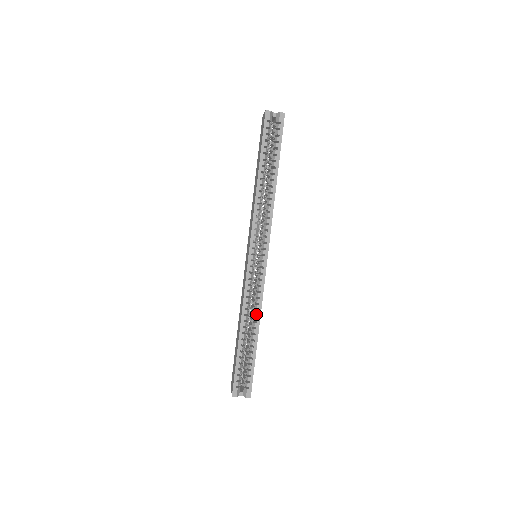
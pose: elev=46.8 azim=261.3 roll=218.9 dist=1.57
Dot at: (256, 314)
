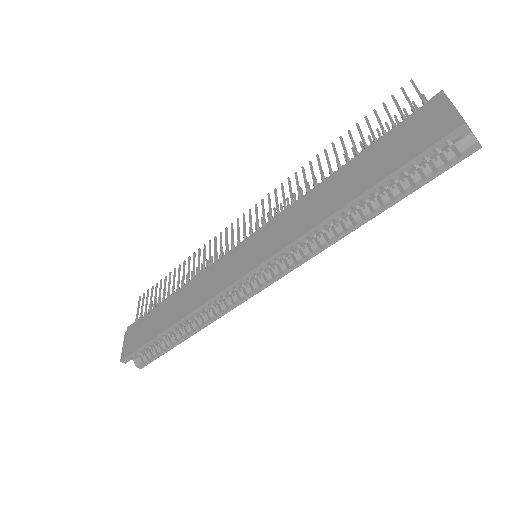
Dot at: (206, 321)
